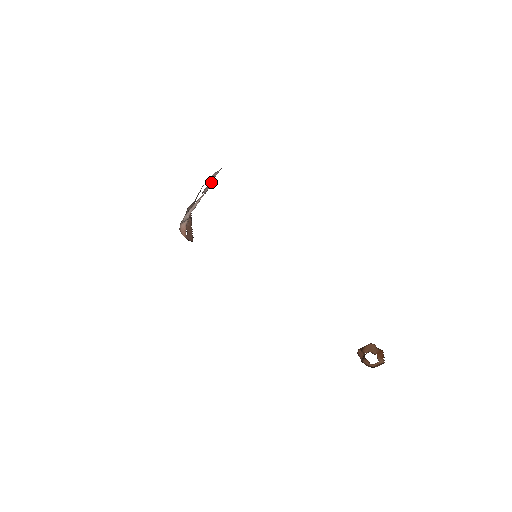
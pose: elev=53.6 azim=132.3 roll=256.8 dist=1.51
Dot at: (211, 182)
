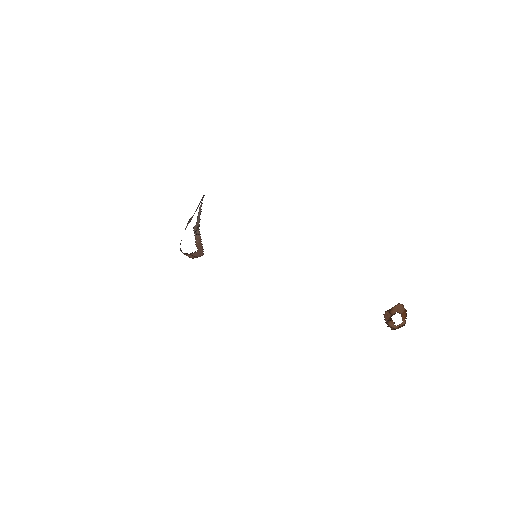
Dot at: occluded
